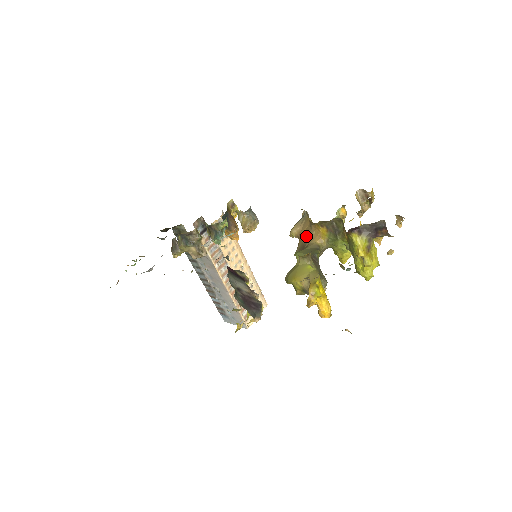
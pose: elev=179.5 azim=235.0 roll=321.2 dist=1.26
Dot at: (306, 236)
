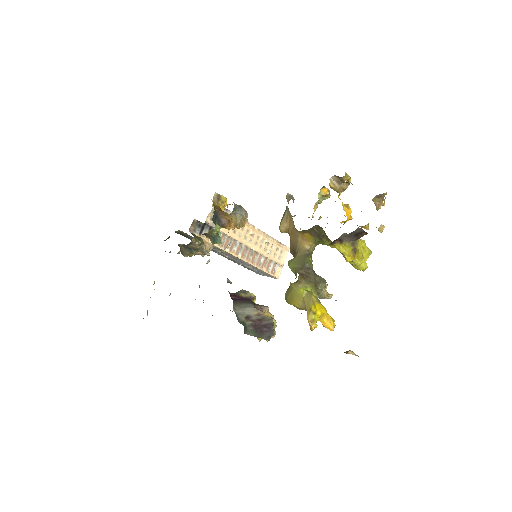
Dot at: (294, 237)
